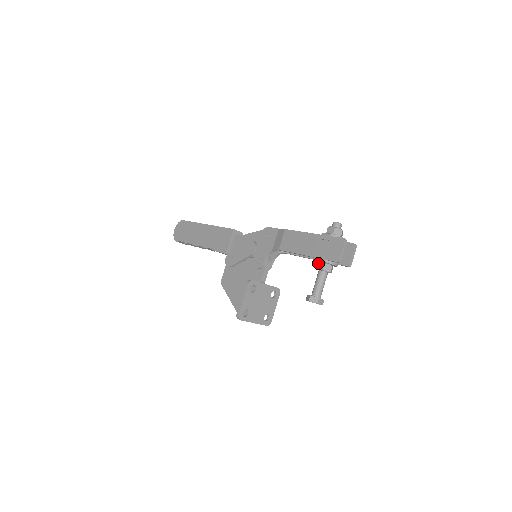
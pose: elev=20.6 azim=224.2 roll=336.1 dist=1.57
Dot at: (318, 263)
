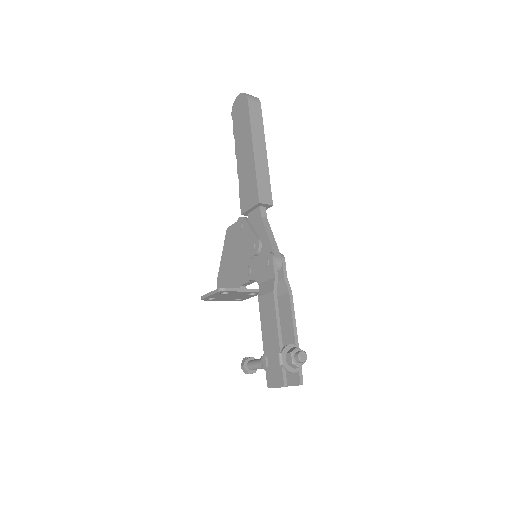
Dot at: occluded
